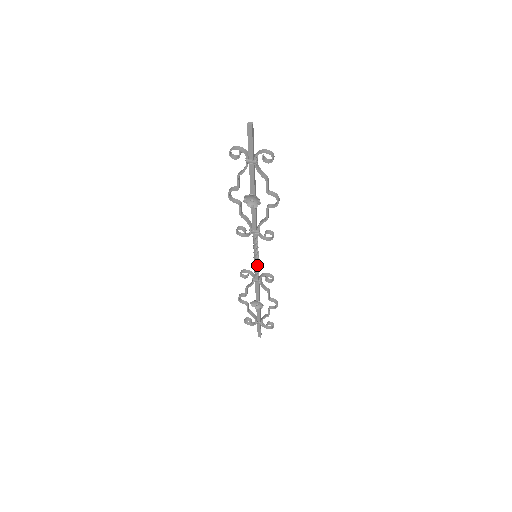
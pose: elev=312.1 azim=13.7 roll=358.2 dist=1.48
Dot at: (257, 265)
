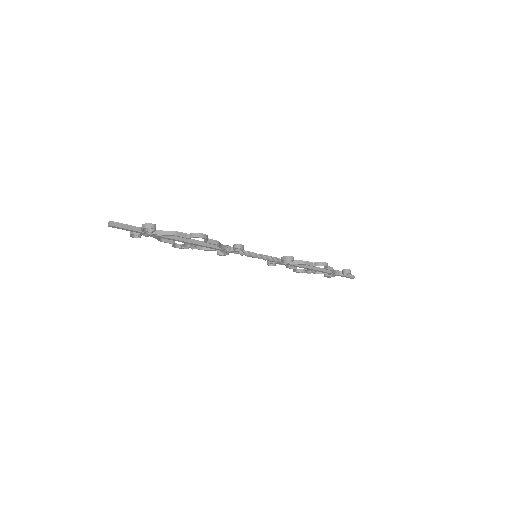
Dot at: (266, 259)
